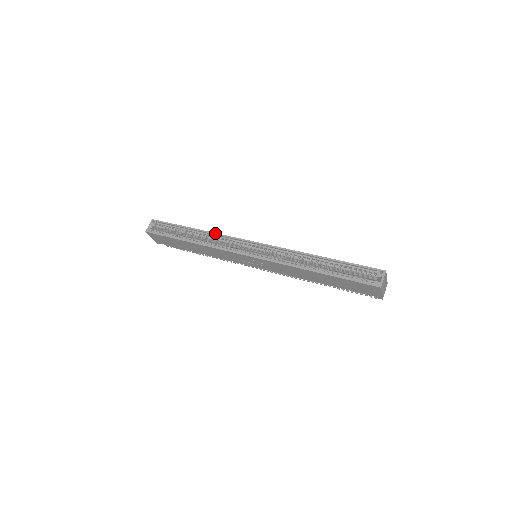
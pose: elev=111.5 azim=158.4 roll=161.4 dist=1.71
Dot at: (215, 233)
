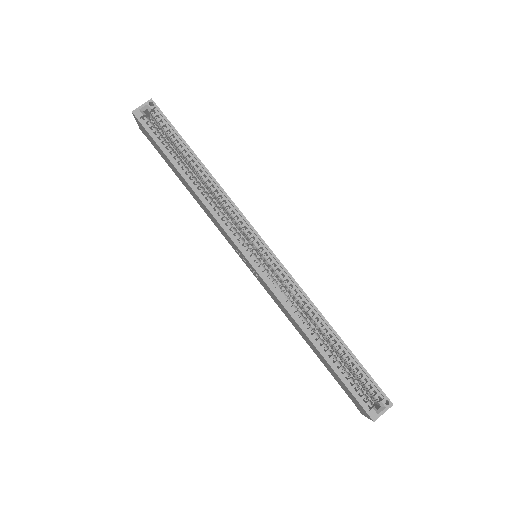
Dot at: (224, 191)
